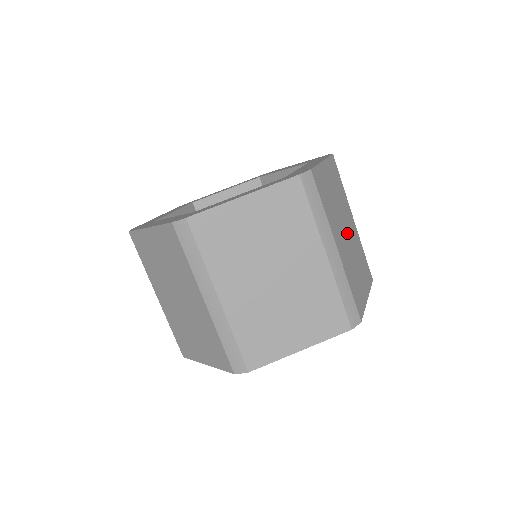
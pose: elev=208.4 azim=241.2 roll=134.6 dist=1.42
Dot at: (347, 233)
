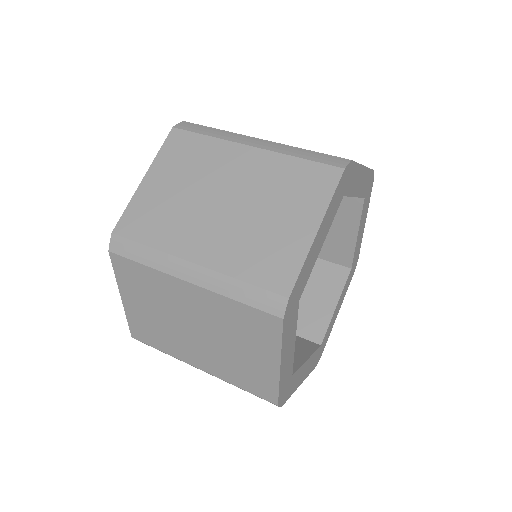
Dot at: occluded
